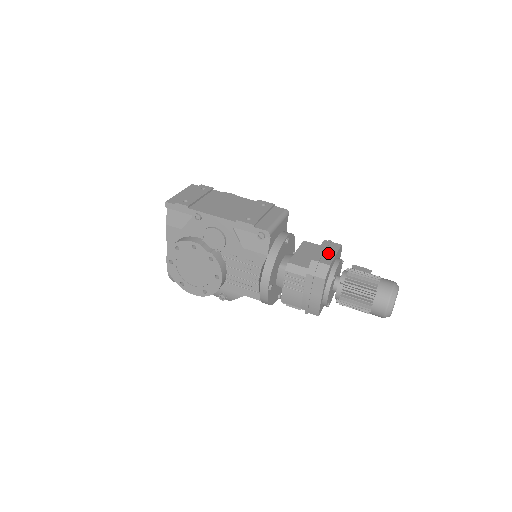
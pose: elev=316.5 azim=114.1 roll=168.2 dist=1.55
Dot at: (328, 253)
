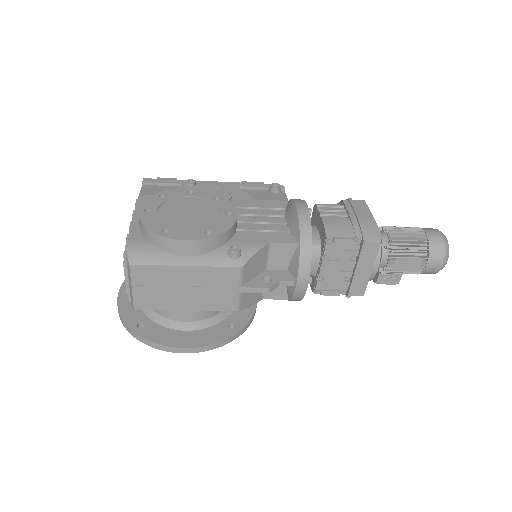
Dot at: occluded
